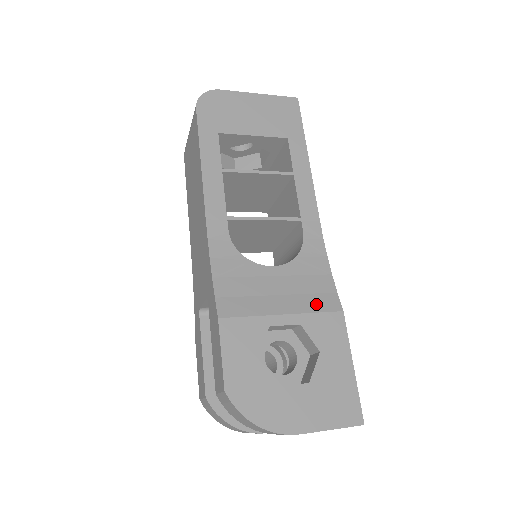
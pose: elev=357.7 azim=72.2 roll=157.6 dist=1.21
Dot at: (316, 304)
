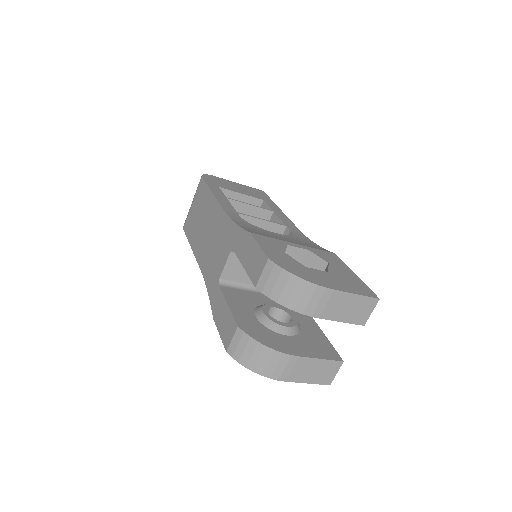
Dot at: (315, 248)
